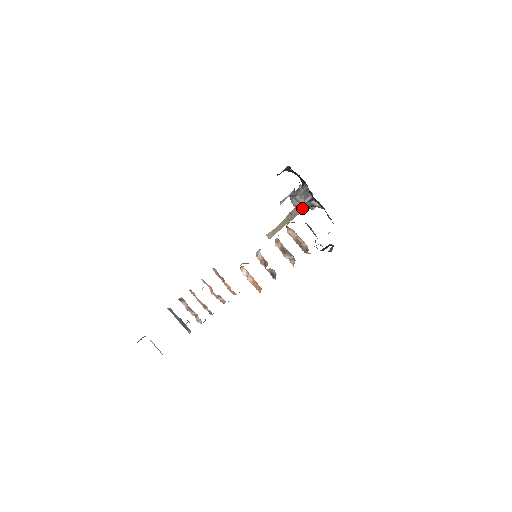
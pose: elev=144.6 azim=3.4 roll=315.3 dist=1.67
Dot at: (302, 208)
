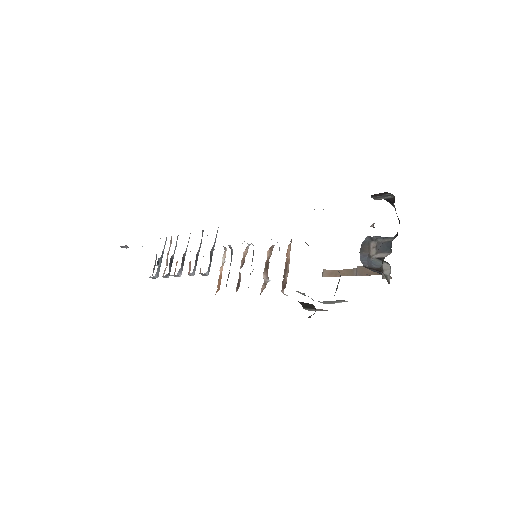
Dot at: (368, 262)
